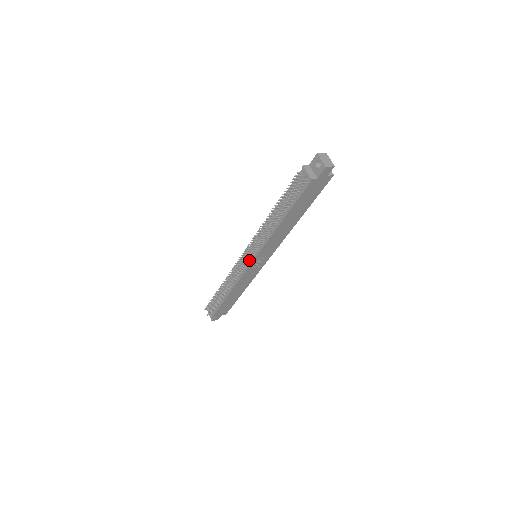
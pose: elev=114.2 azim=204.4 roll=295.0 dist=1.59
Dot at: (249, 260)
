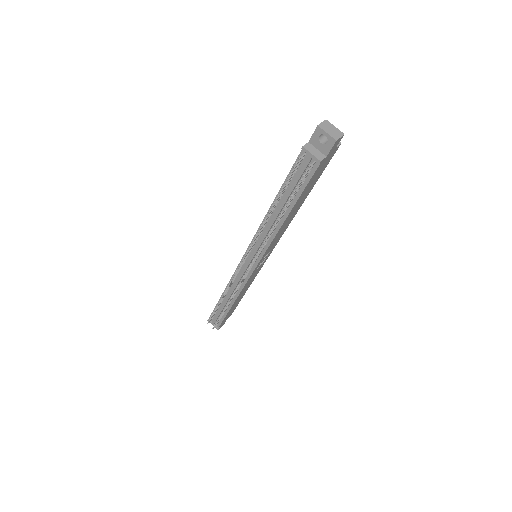
Dot at: (251, 265)
